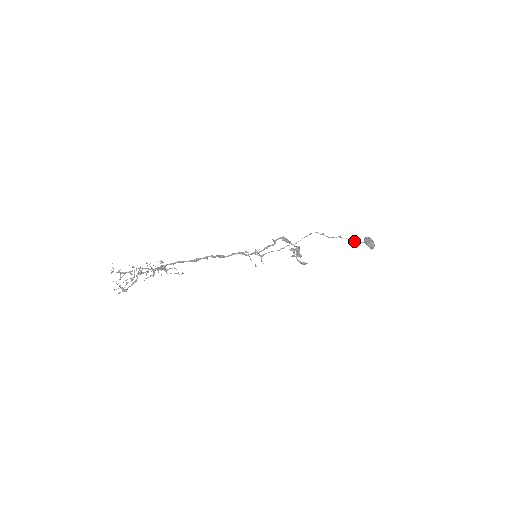
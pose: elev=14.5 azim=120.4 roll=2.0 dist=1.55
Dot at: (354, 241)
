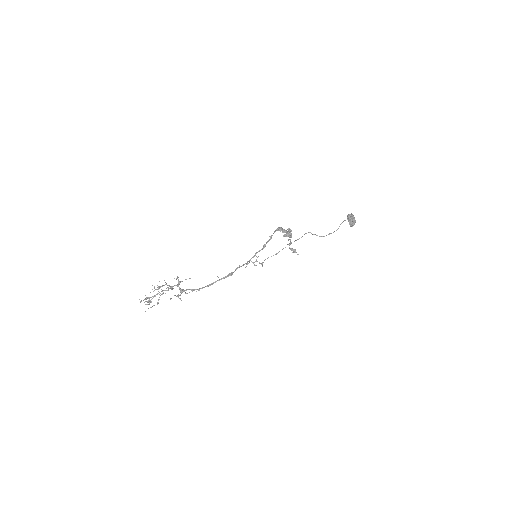
Dot at: (339, 226)
